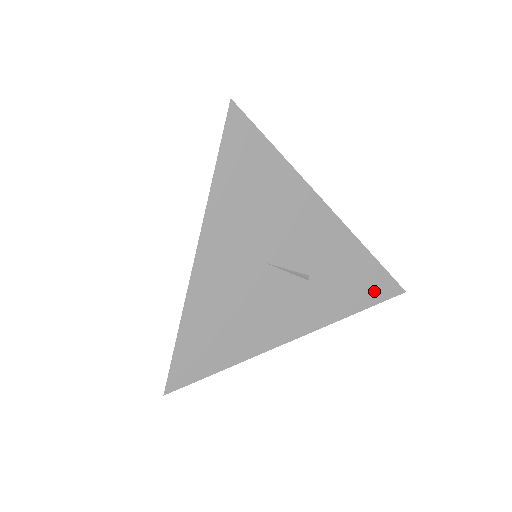
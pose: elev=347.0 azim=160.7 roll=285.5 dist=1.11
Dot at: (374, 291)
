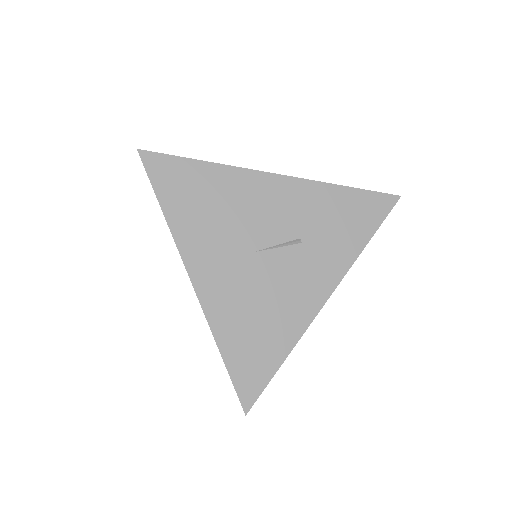
Dot at: (370, 214)
